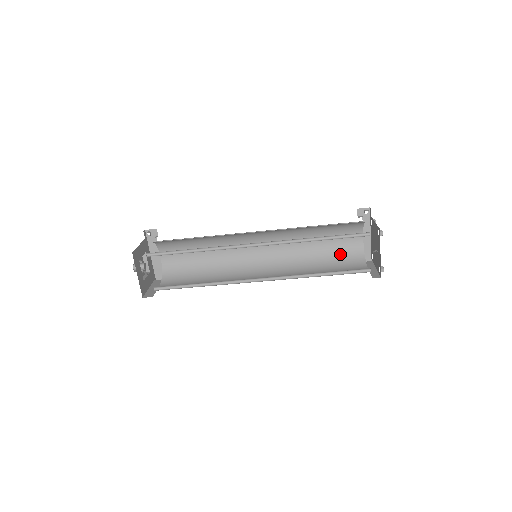
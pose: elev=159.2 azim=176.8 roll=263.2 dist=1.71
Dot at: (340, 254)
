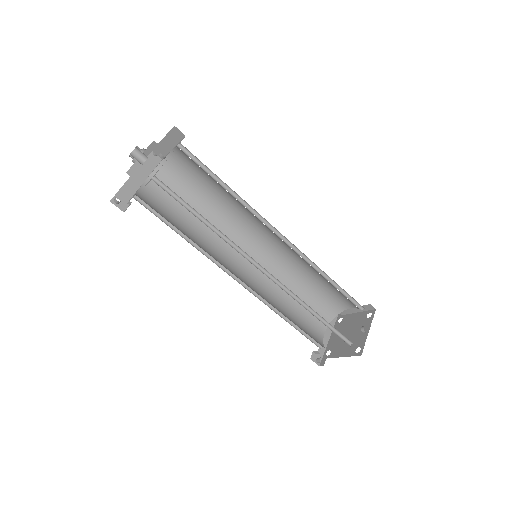
Dot at: (305, 329)
